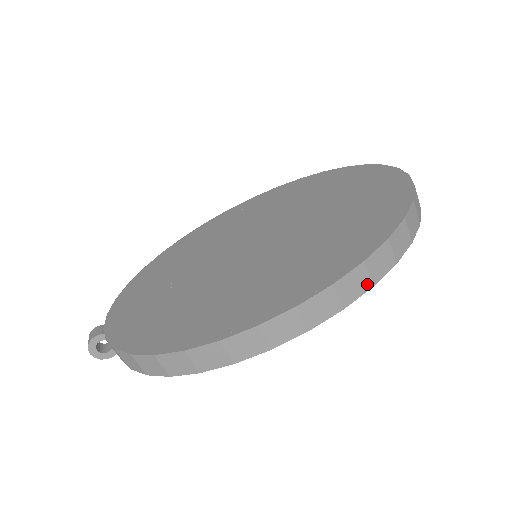
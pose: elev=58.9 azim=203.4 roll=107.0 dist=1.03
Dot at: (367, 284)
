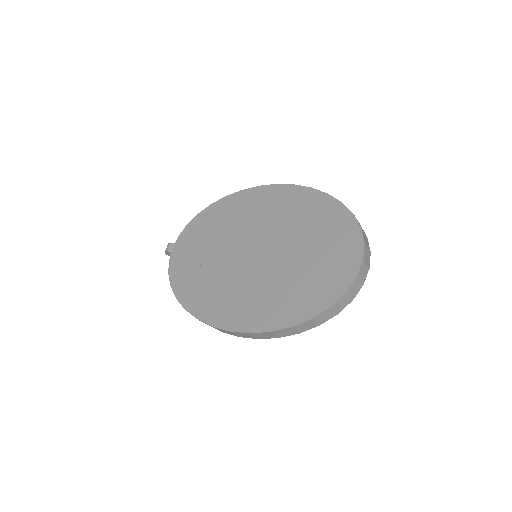
Dot at: (274, 337)
